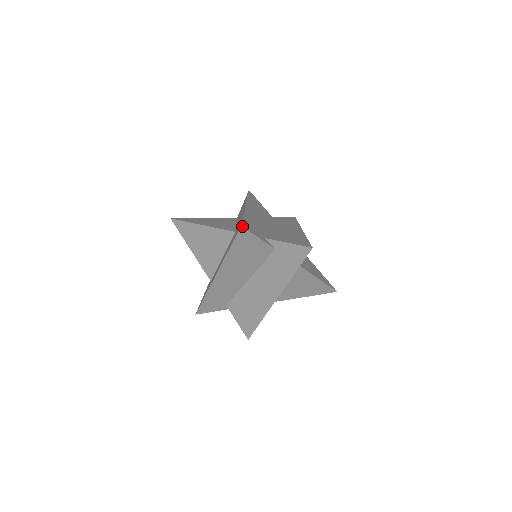
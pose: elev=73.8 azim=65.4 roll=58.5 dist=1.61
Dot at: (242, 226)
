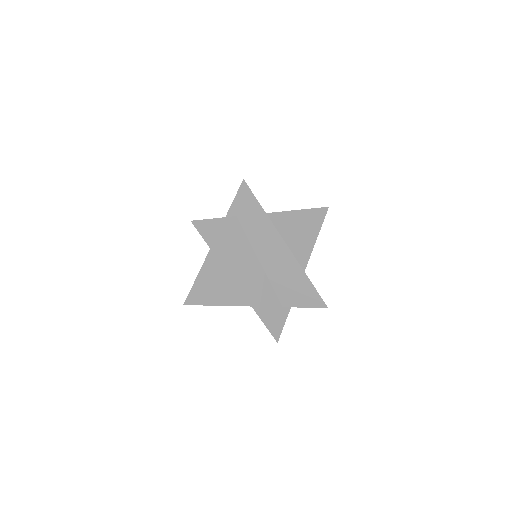
Dot at: (191, 221)
